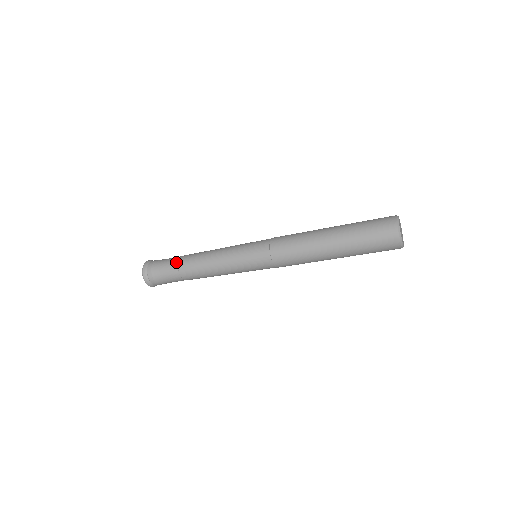
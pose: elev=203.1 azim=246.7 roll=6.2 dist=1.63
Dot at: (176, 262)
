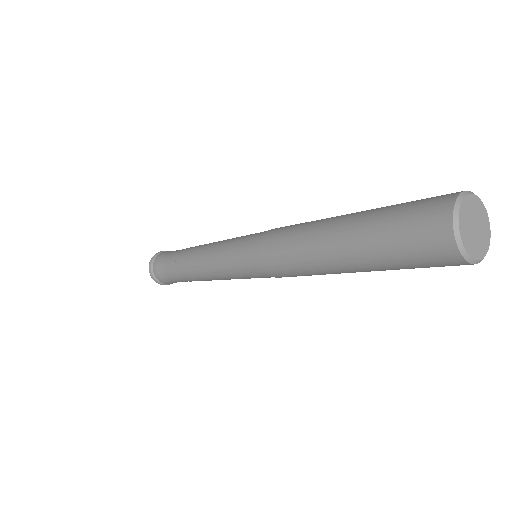
Dot at: (177, 276)
